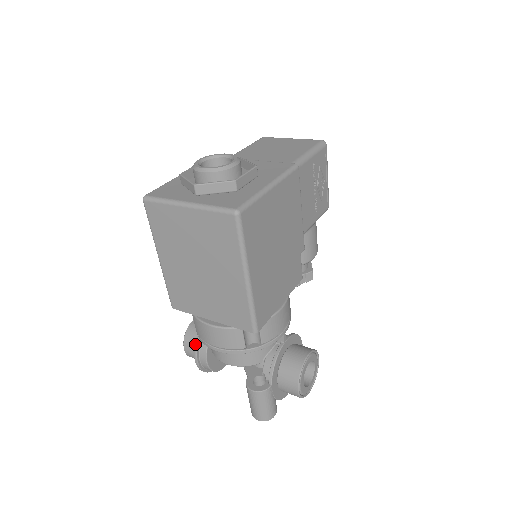
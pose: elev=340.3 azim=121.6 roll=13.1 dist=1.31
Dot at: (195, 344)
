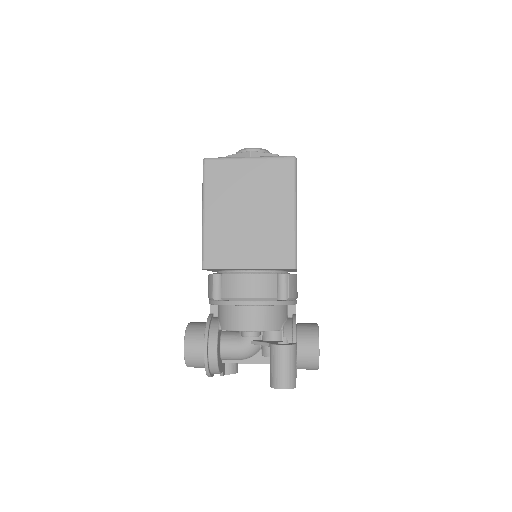
Dot at: (205, 329)
